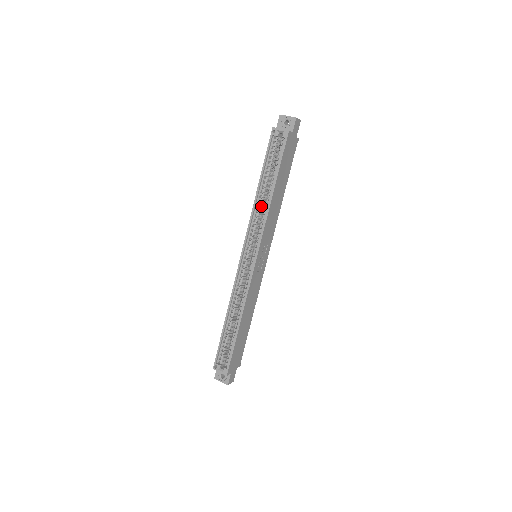
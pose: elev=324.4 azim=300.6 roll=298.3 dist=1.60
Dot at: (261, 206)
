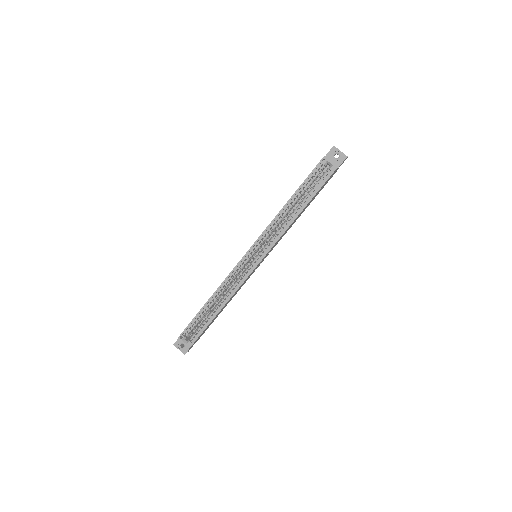
Dot at: (282, 218)
